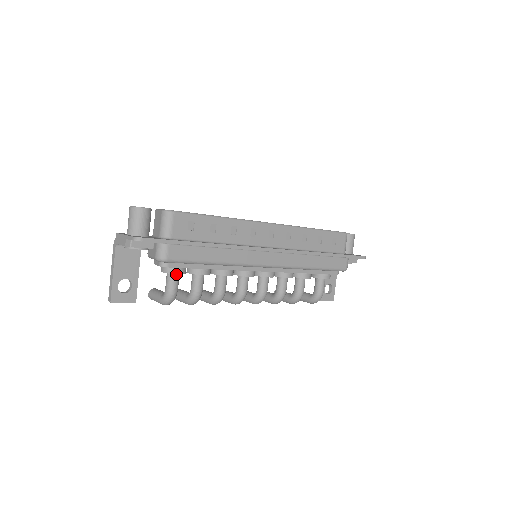
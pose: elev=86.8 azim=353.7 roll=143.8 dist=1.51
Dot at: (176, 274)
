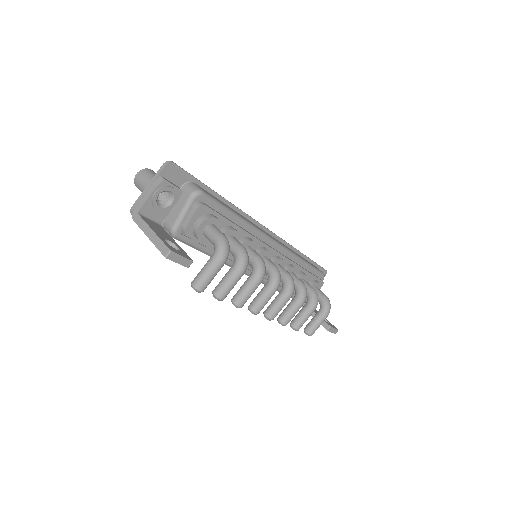
Dot at: (214, 225)
